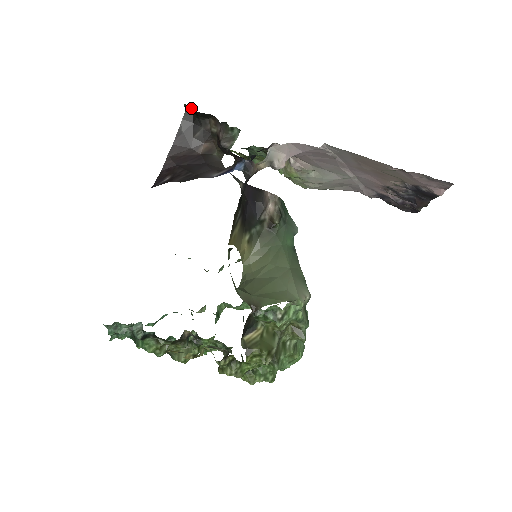
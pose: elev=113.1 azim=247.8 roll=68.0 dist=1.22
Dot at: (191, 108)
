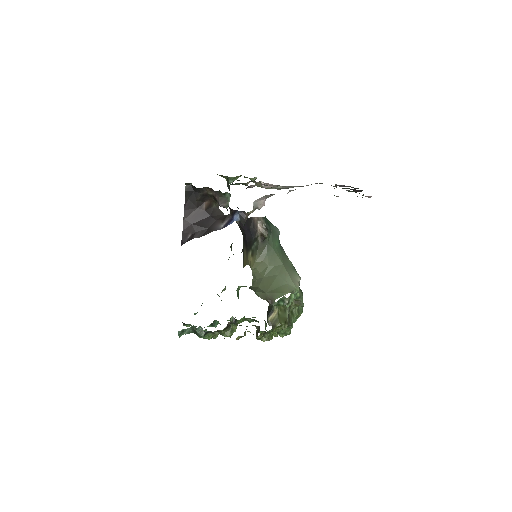
Dot at: occluded
